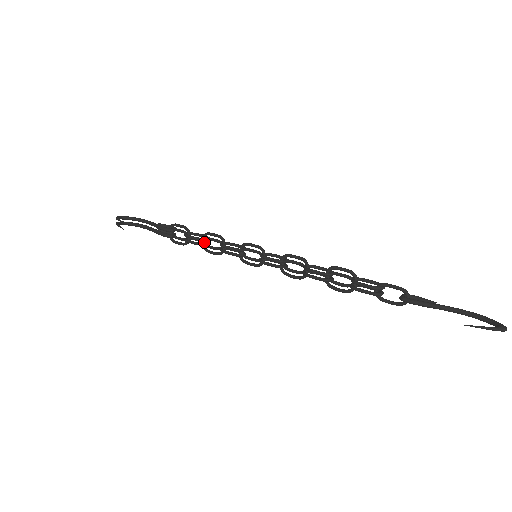
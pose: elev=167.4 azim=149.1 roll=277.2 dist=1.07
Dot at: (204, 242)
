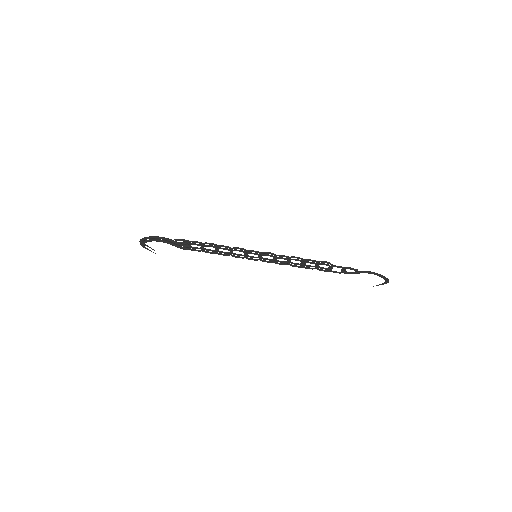
Dot at: (217, 250)
